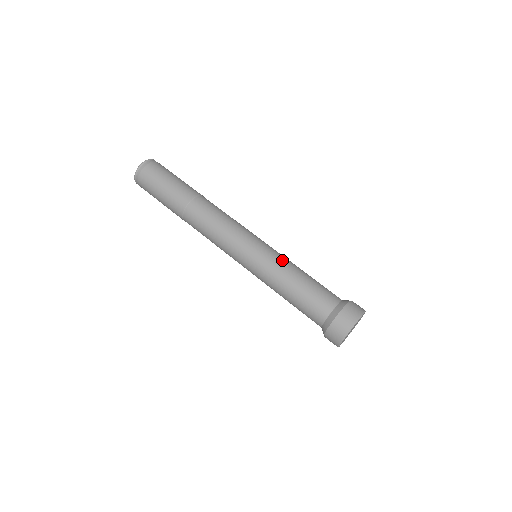
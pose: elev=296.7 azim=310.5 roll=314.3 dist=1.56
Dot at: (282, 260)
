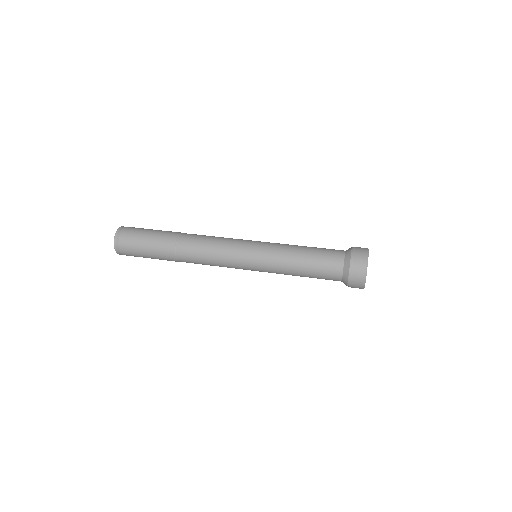
Dot at: occluded
